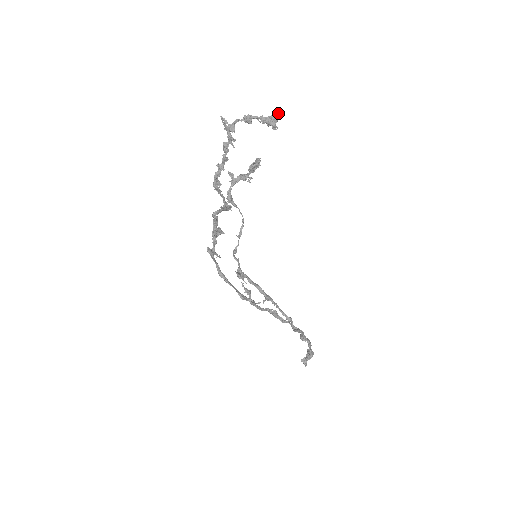
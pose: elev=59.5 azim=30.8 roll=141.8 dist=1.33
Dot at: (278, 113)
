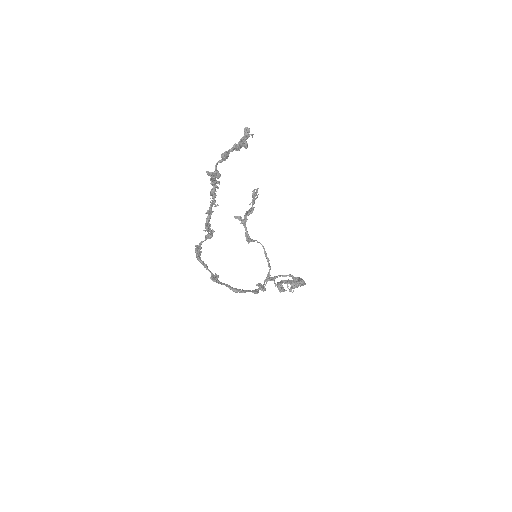
Dot at: (247, 132)
